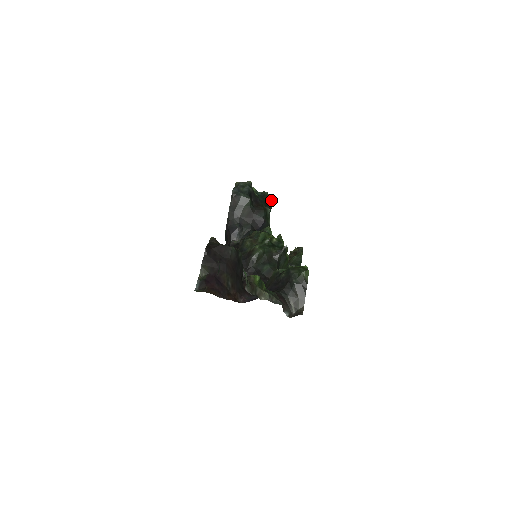
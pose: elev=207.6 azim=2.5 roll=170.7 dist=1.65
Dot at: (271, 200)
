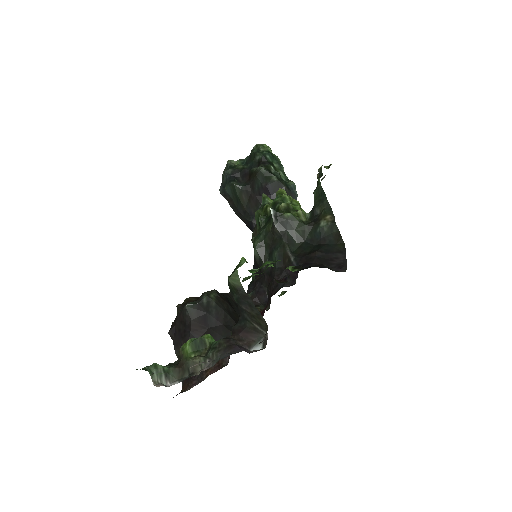
Dot at: (266, 147)
